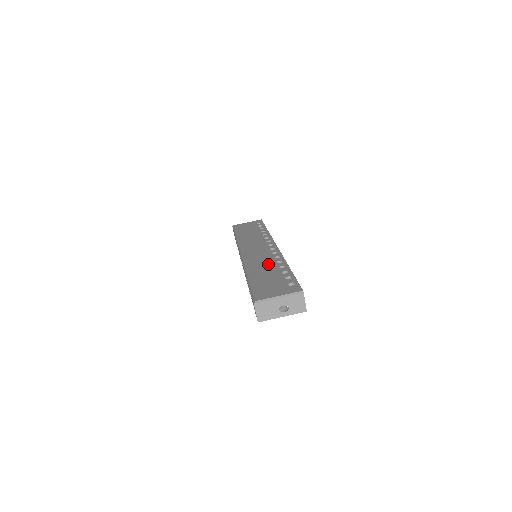
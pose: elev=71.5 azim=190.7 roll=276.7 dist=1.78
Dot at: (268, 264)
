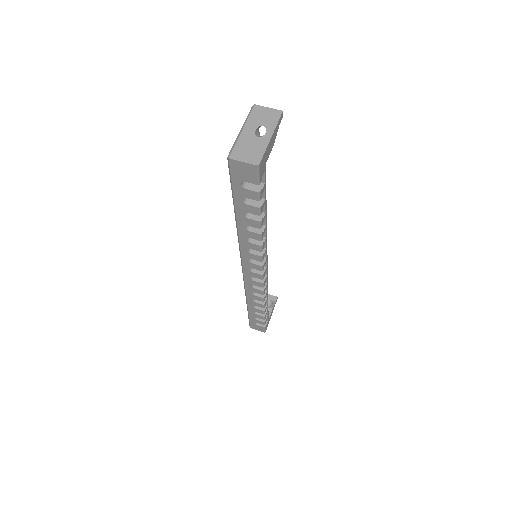
Dot at: occluded
